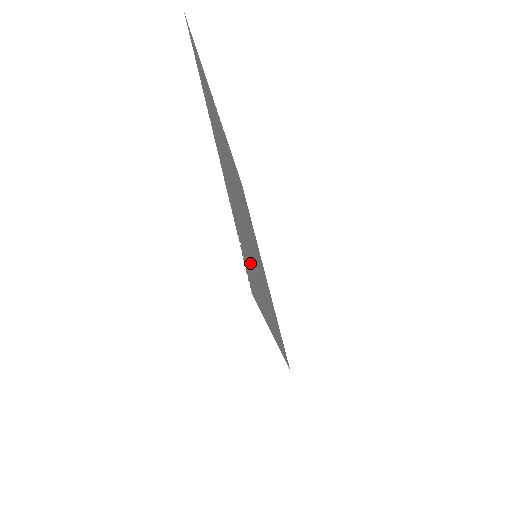
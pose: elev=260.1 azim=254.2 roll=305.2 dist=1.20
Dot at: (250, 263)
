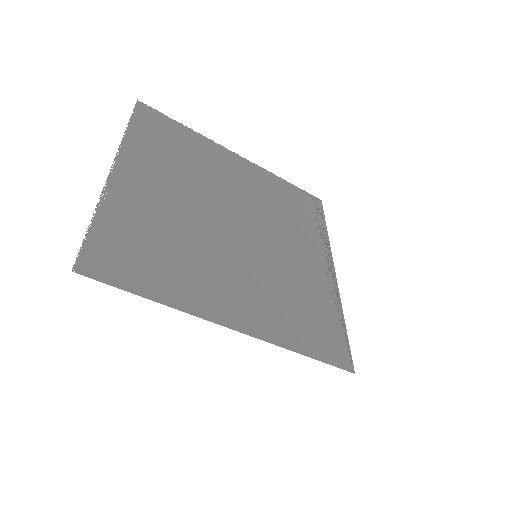
Dot at: (149, 255)
